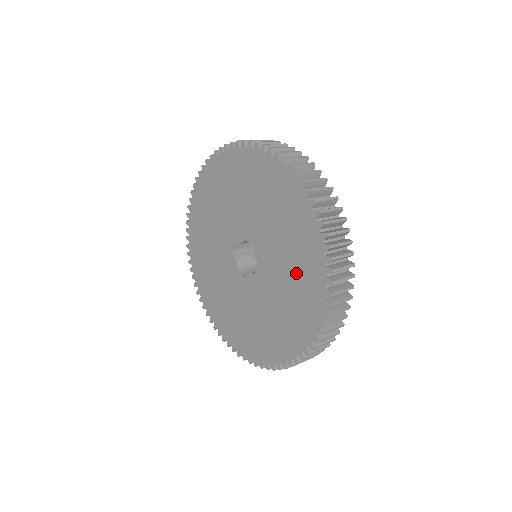
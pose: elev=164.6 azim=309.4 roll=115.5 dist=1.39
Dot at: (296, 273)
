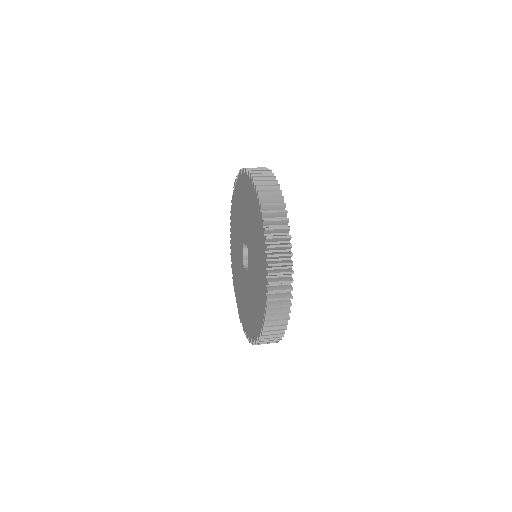
Dot at: (258, 291)
